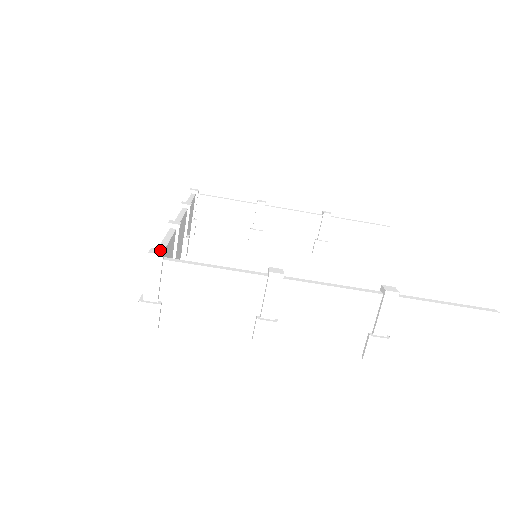
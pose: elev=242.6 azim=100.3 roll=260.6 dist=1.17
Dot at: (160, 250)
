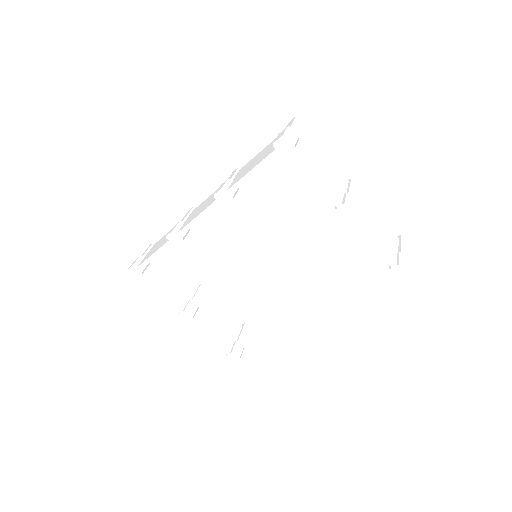
Dot at: occluded
